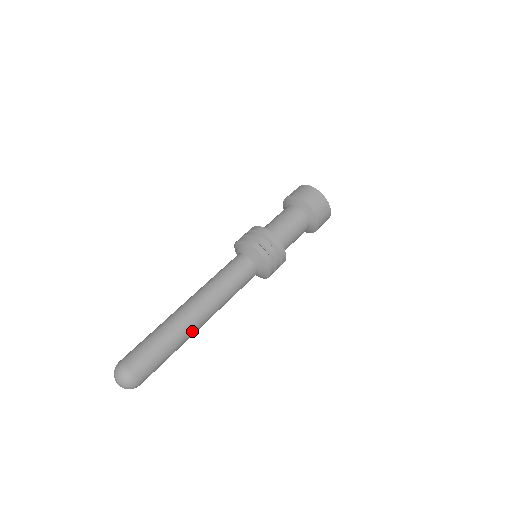
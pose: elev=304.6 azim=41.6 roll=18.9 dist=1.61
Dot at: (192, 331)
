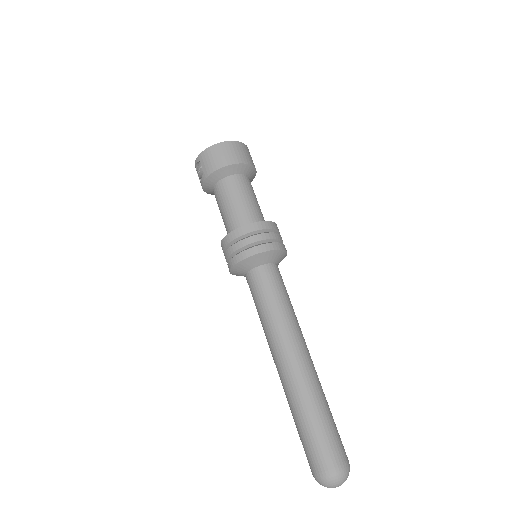
Dot at: (316, 374)
